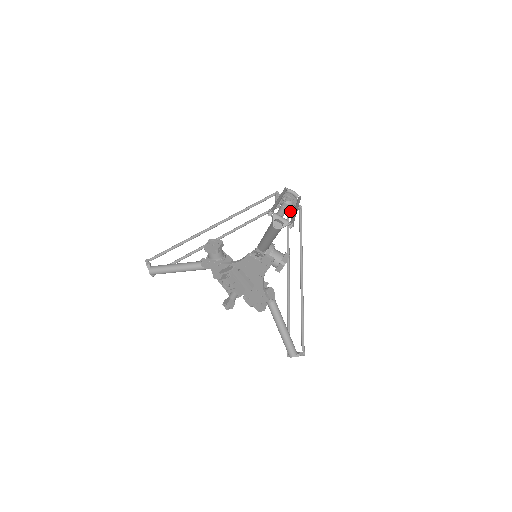
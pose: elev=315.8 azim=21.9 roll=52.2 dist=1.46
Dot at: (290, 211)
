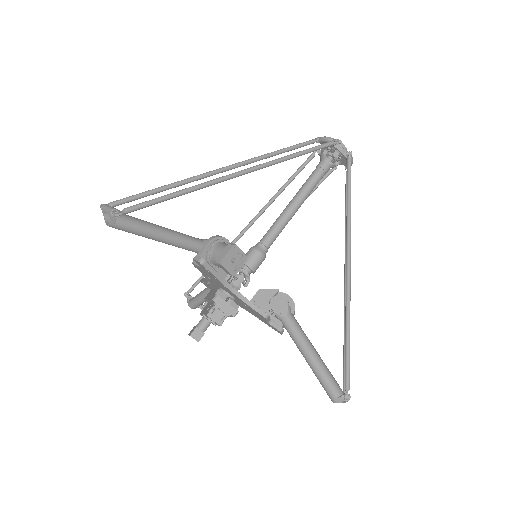
Dot at: occluded
